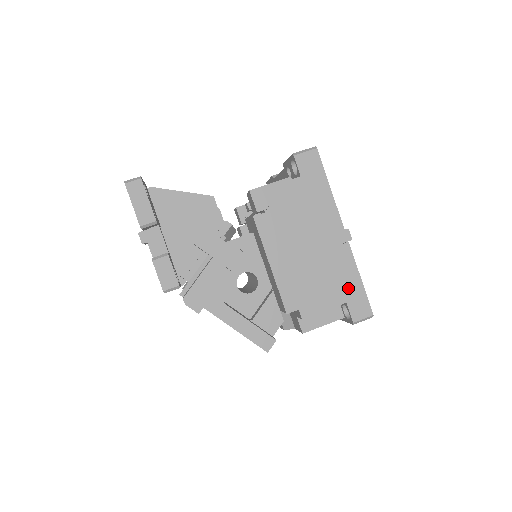
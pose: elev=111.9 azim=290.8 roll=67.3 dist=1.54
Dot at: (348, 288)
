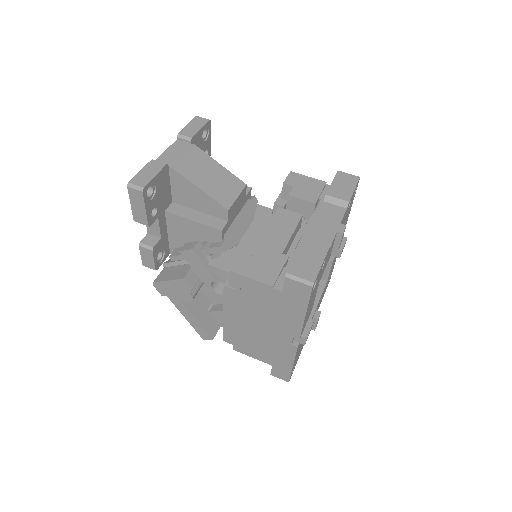
Dot at: (279, 362)
